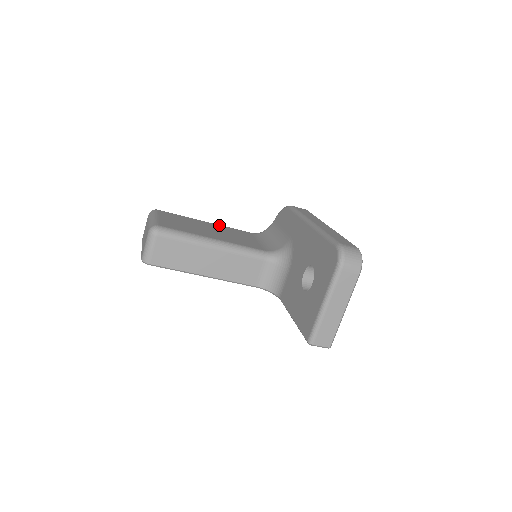
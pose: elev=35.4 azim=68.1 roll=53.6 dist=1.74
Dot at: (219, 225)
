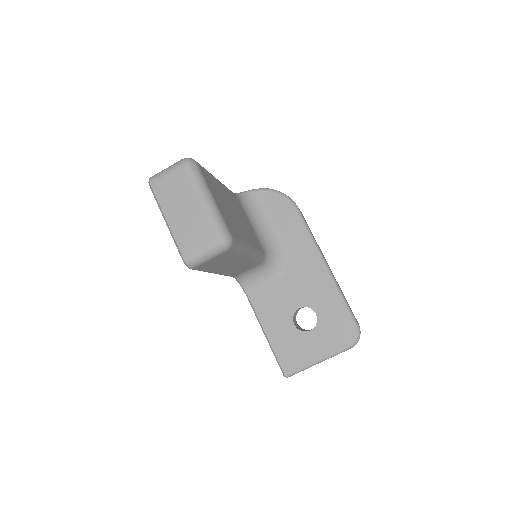
Dot at: (226, 188)
